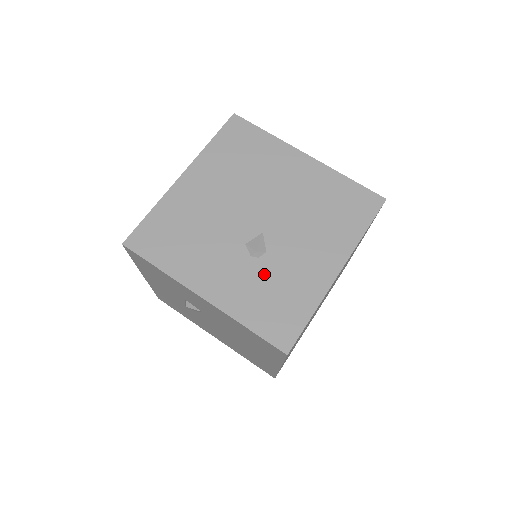
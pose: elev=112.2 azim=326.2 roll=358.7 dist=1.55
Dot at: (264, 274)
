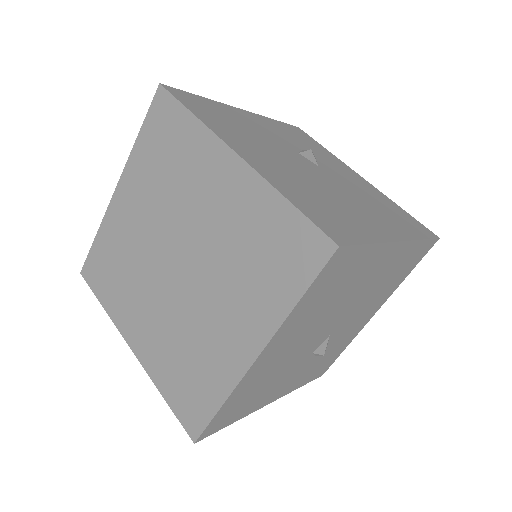
Dot at: (322, 356)
